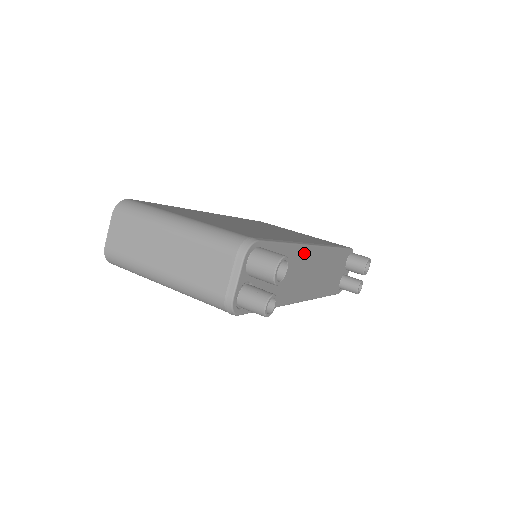
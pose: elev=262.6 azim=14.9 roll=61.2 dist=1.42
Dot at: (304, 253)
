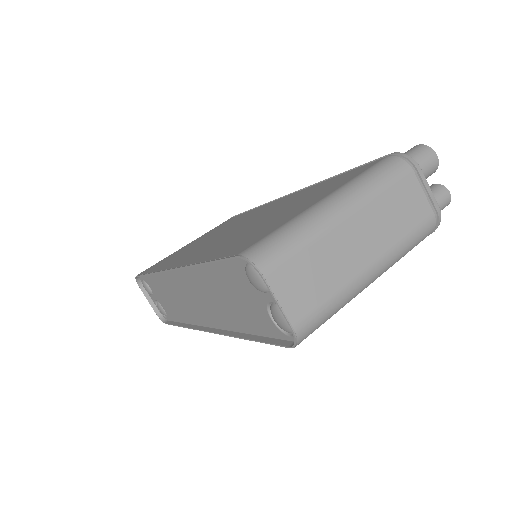
Dot at: occluded
